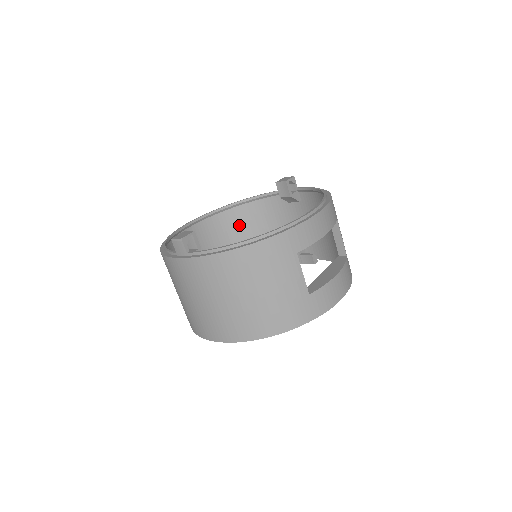
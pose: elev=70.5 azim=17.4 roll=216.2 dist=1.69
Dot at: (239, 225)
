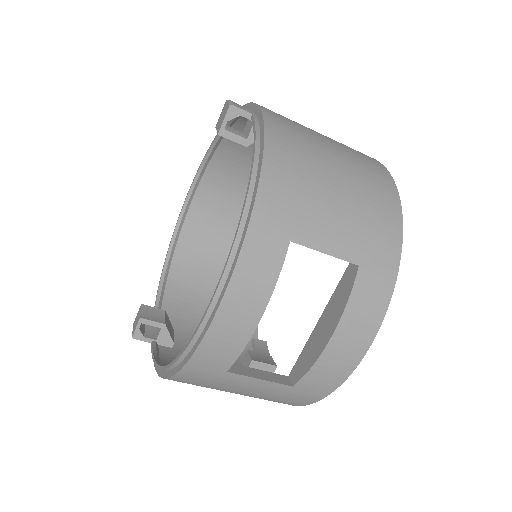
Dot at: (250, 150)
